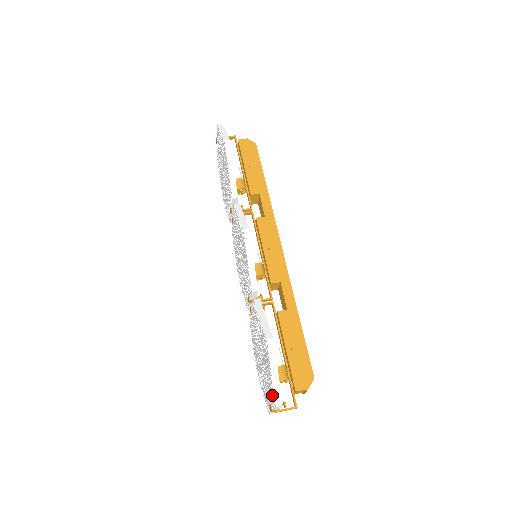
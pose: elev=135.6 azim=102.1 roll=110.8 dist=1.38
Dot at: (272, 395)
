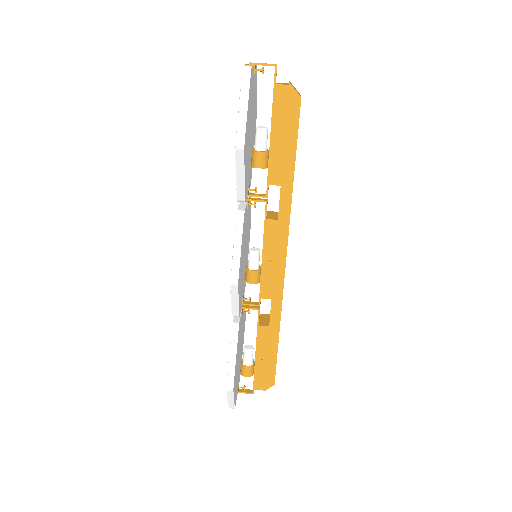
Dot at: occluded
